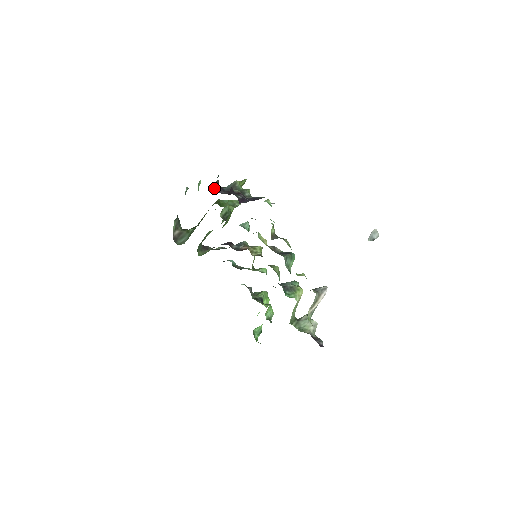
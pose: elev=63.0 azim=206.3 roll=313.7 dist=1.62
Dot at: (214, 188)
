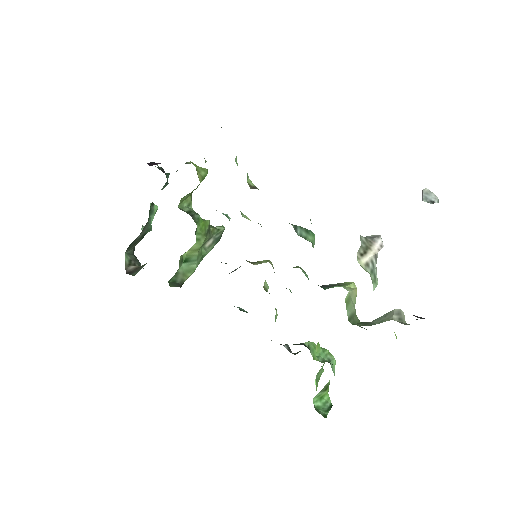
Dot at: (152, 164)
